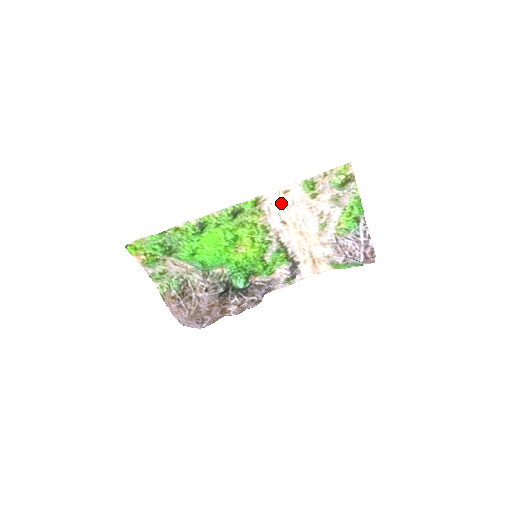
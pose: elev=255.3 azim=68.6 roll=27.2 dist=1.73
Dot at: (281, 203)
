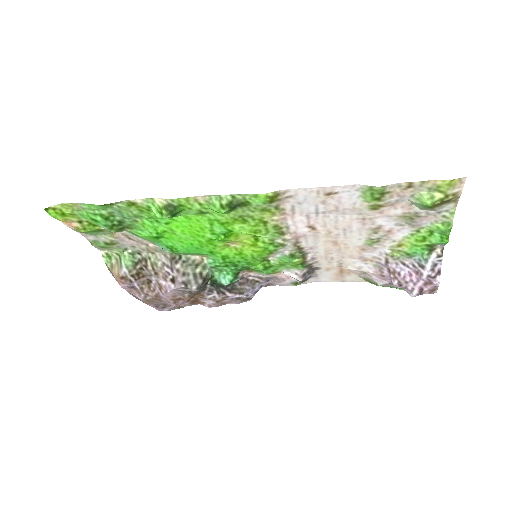
Dot at: (316, 205)
